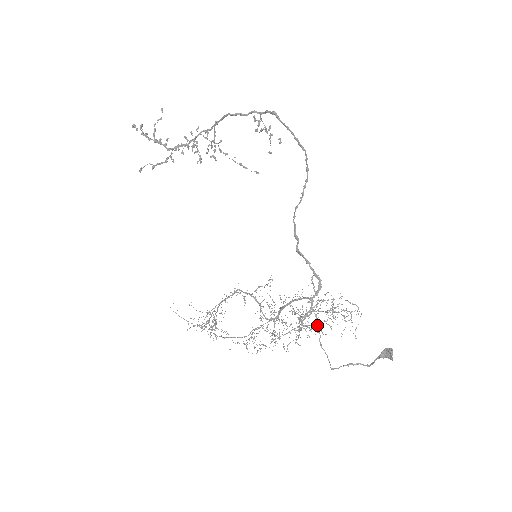
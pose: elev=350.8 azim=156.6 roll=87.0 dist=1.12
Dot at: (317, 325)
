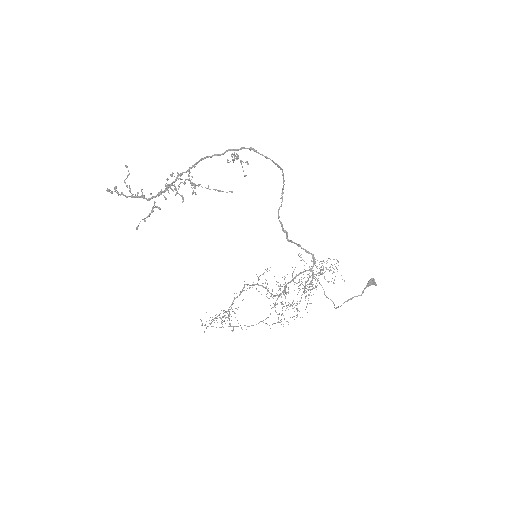
Dot at: occluded
